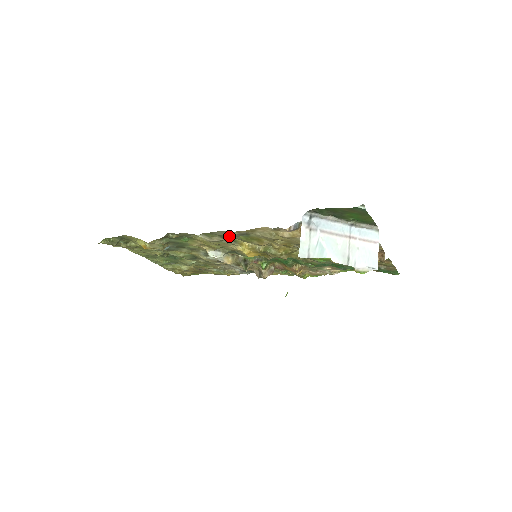
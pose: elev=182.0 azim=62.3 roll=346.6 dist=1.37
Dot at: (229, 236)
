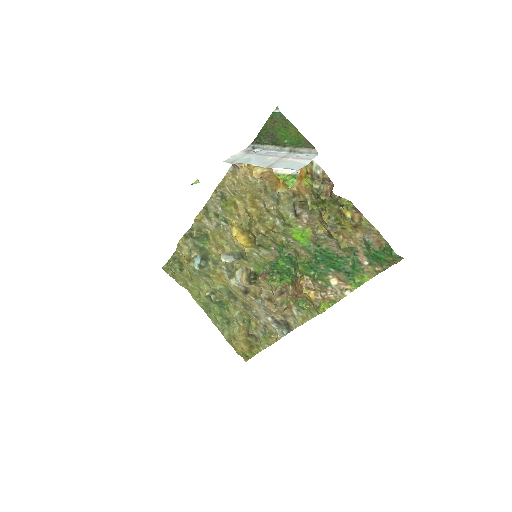
Dot at: (220, 212)
